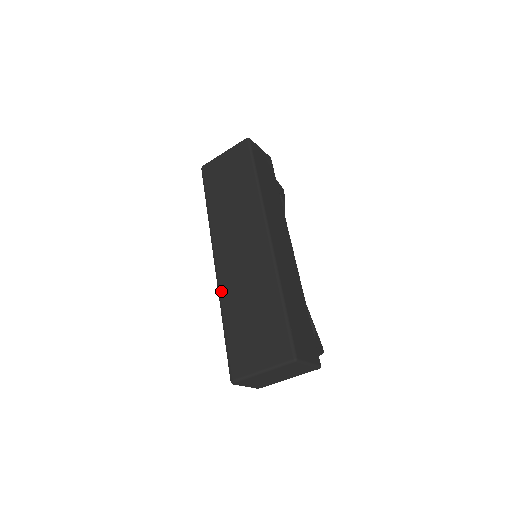
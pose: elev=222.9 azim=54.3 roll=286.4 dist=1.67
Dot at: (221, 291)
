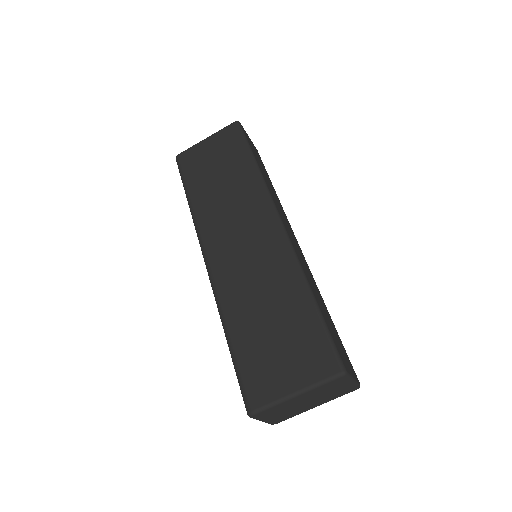
Dot at: (220, 296)
